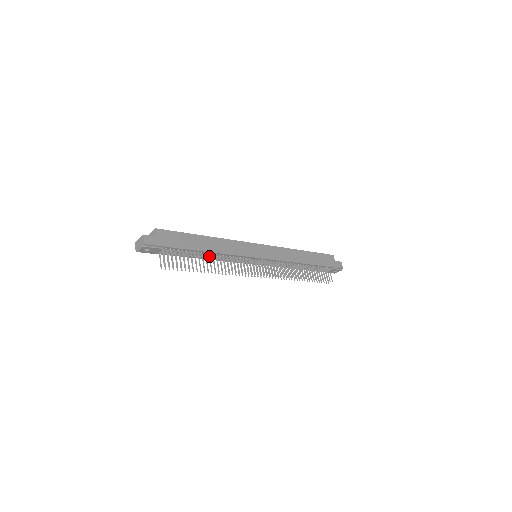
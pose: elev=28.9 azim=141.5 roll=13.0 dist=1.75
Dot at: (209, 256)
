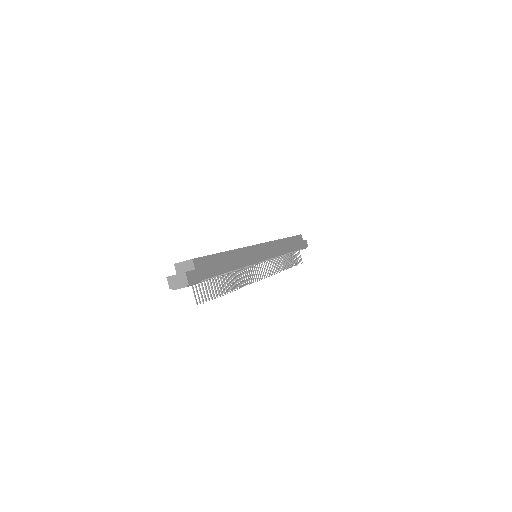
Dot at: (230, 273)
